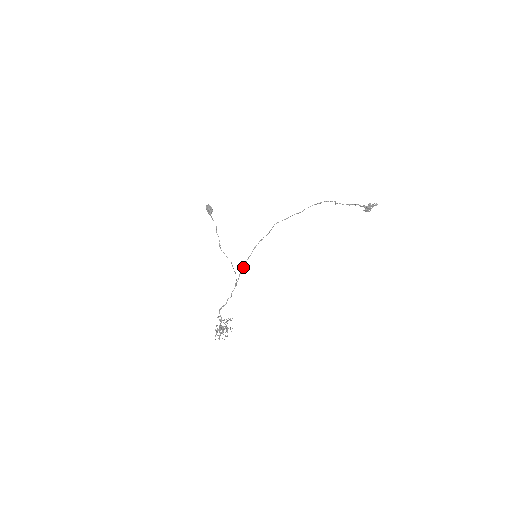
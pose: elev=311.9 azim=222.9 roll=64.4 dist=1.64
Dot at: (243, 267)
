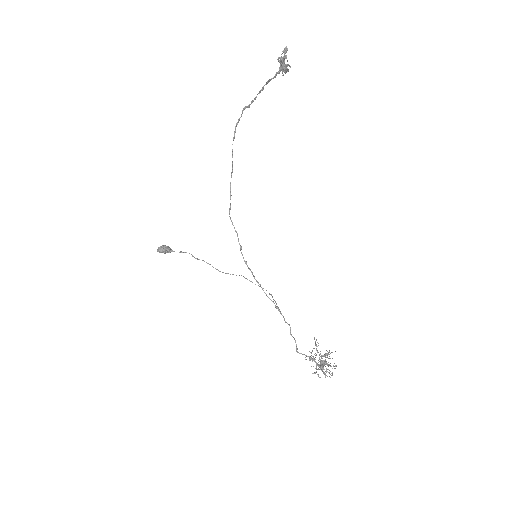
Dot at: occluded
